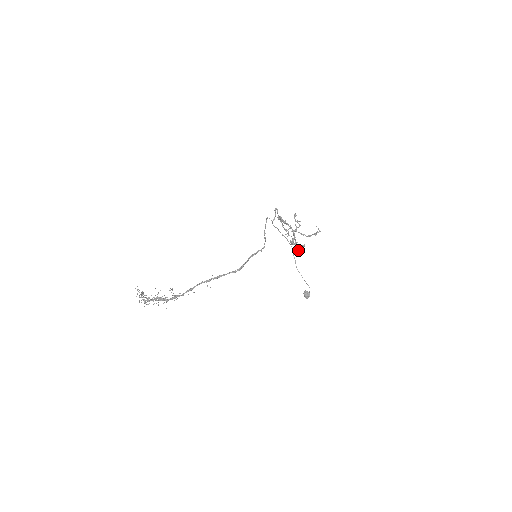
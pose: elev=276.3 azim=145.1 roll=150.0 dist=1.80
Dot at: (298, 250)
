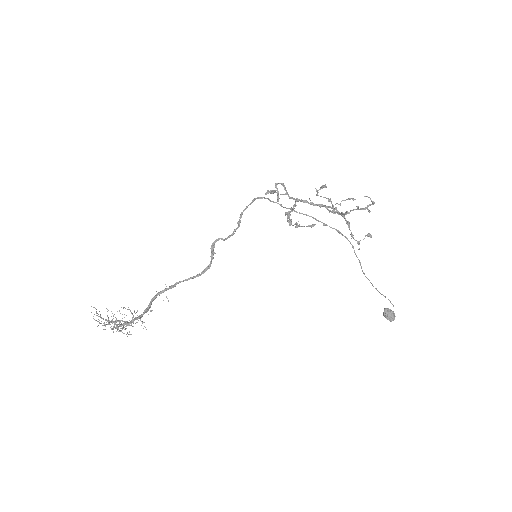
Dot at: (357, 243)
